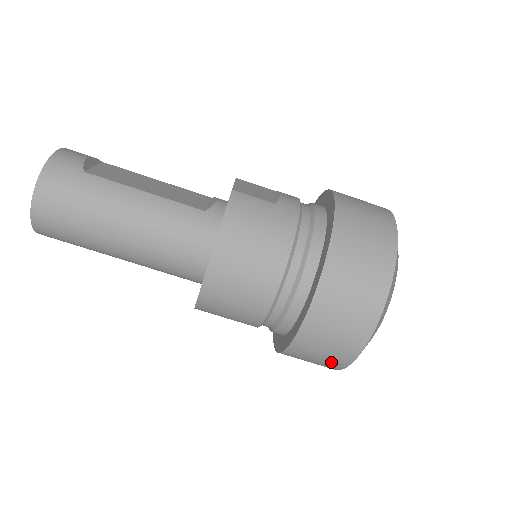
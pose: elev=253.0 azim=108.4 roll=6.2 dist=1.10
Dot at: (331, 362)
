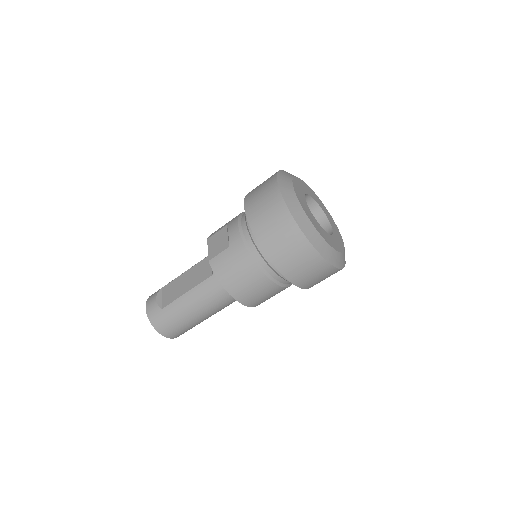
Dot at: occluded
